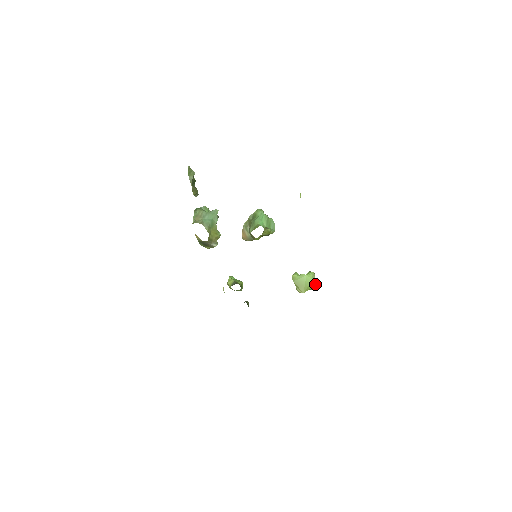
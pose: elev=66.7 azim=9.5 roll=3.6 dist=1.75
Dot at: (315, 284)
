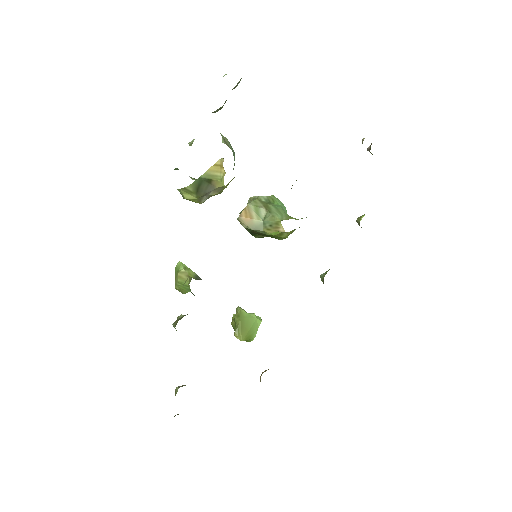
Dot at: (255, 335)
